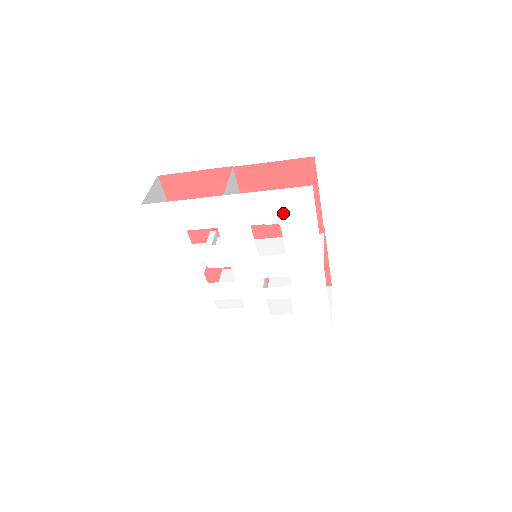
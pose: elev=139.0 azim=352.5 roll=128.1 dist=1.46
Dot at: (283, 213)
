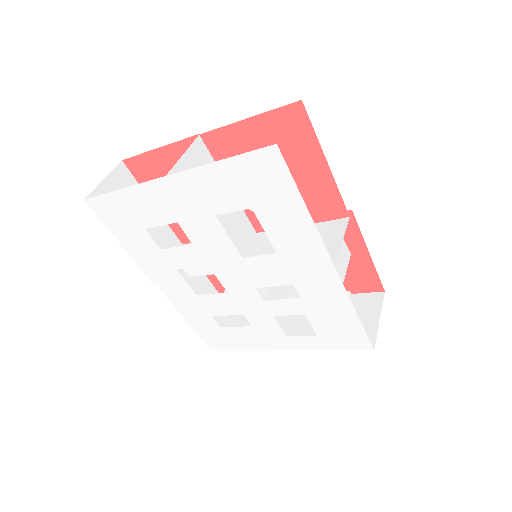
Dot at: (251, 193)
